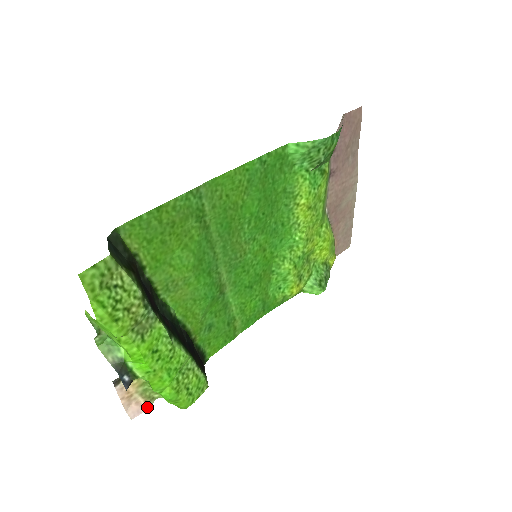
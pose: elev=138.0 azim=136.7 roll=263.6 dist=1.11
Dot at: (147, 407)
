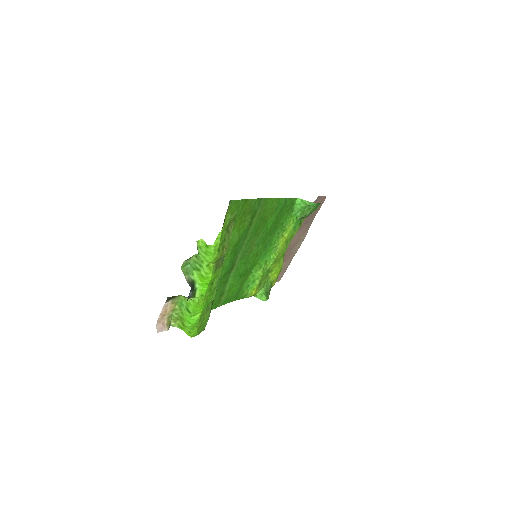
Dot at: (167, 328)
